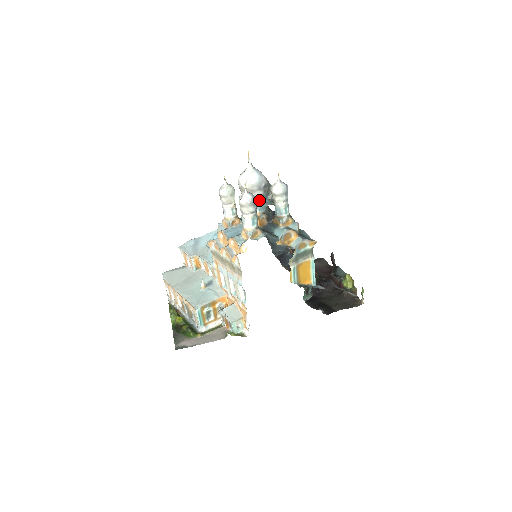
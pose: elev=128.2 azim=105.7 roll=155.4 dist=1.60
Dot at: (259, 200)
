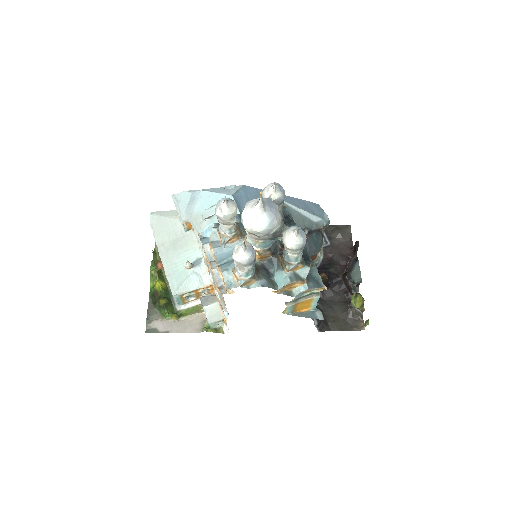
Dot at: (264, 240)
